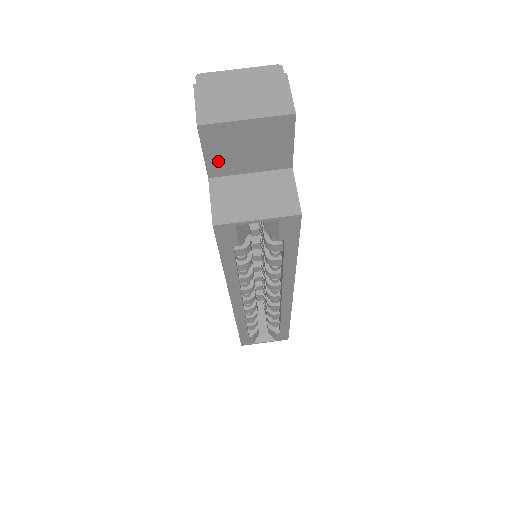
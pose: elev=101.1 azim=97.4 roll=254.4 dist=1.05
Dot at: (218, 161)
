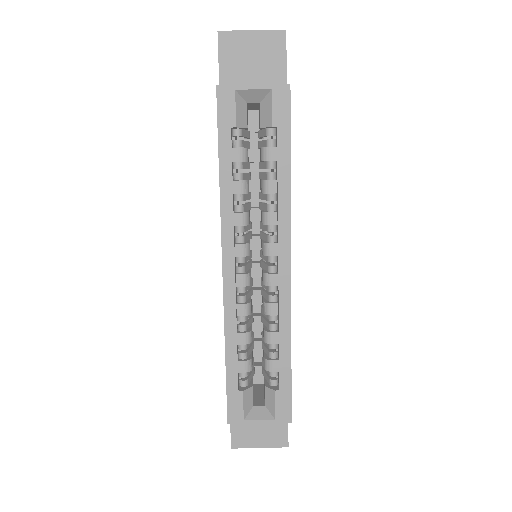
Dot at: (229, 74)
